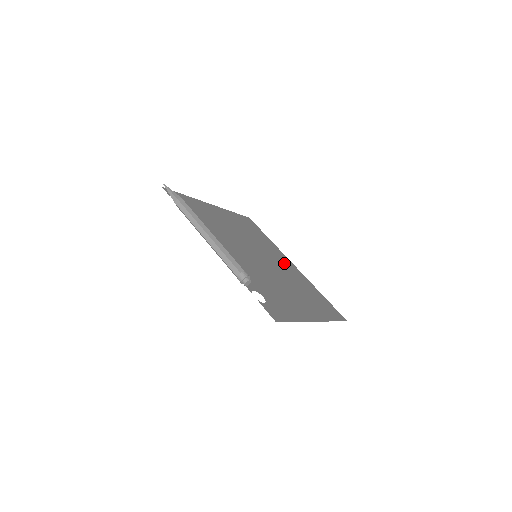
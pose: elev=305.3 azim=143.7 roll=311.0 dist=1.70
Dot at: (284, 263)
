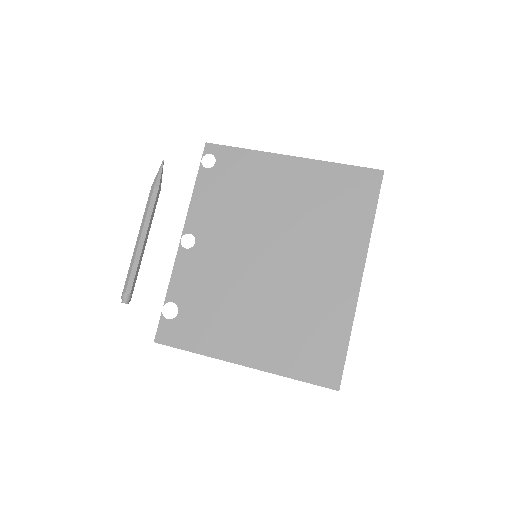
Dot at: (330, 271)
